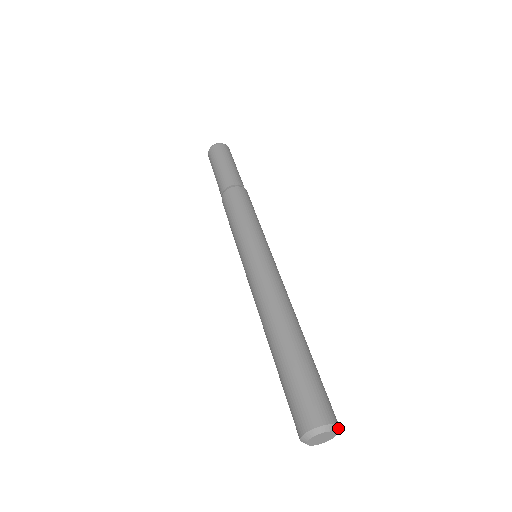
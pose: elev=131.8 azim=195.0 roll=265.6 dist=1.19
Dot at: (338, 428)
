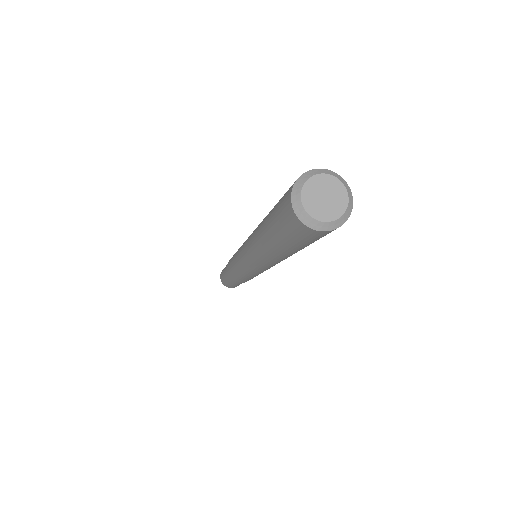
Dot at: (331, 173)
